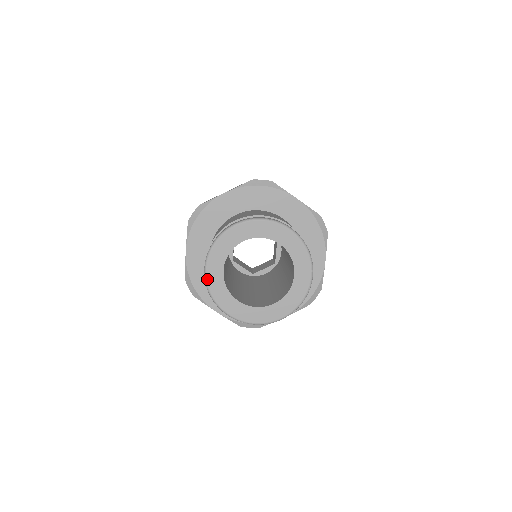
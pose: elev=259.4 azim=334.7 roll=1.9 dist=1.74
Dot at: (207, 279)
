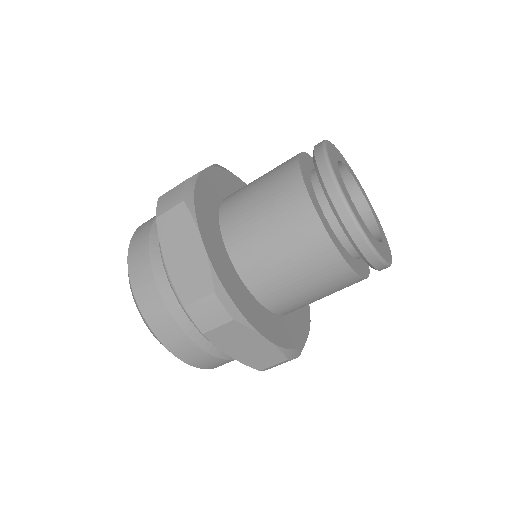
Dot at: (327, 146)
